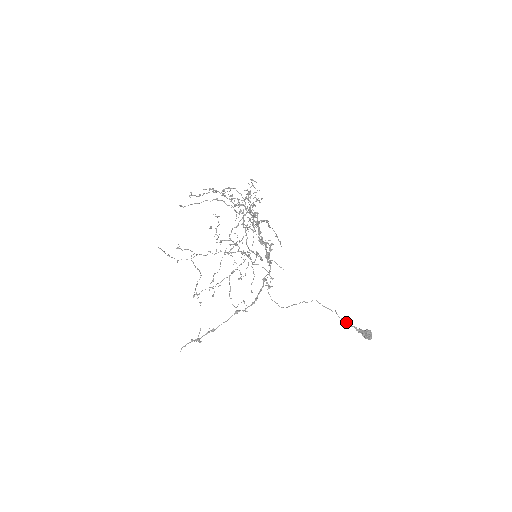
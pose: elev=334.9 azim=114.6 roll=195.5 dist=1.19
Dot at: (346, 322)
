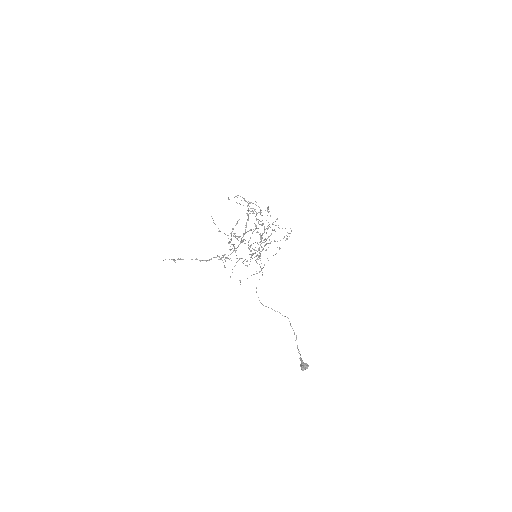
Dot at: occluded
